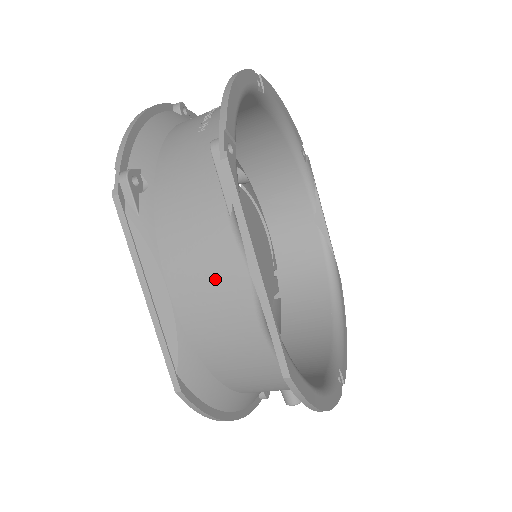
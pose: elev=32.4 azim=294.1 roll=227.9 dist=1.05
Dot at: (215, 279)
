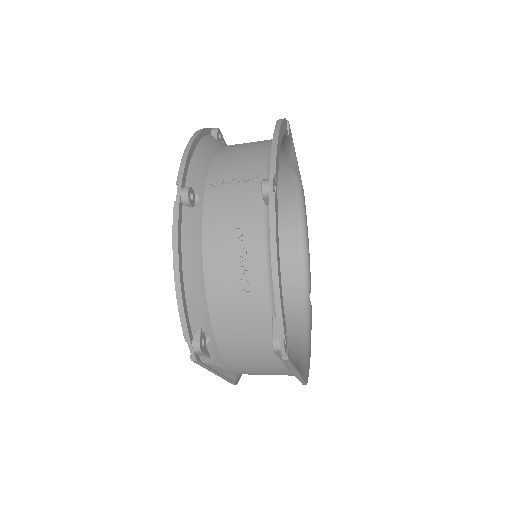
Dot at: (268, 373)
